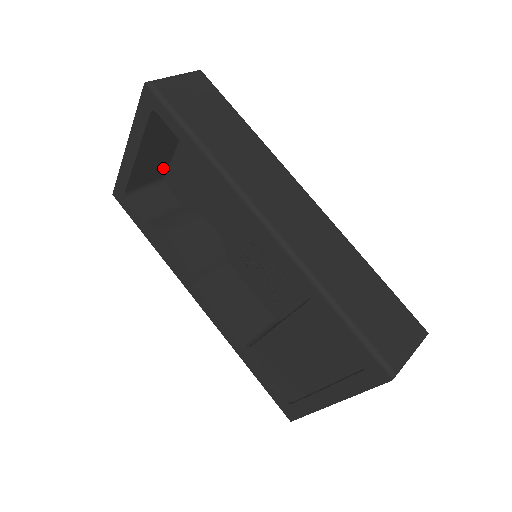
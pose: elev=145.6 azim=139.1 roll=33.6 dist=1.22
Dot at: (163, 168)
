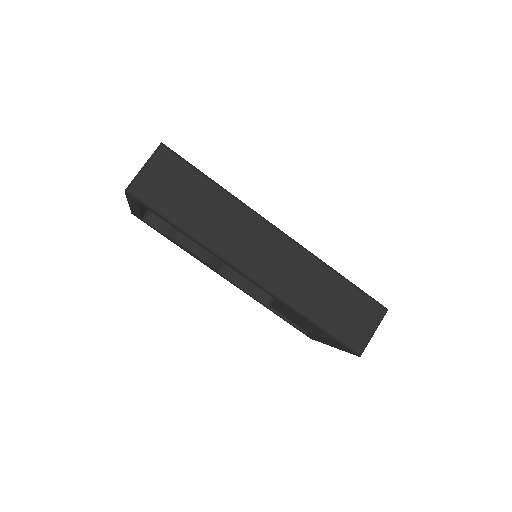
Dot at: occluded
